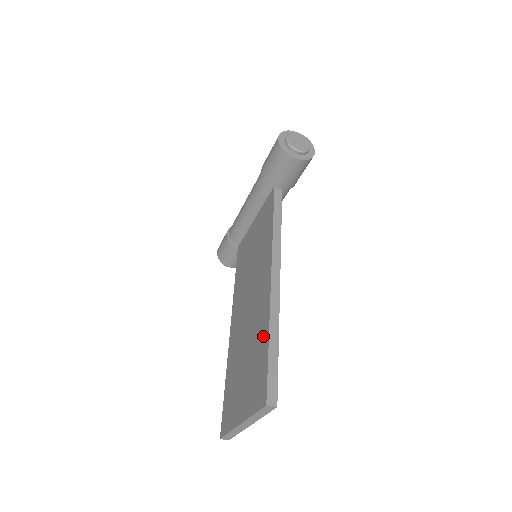
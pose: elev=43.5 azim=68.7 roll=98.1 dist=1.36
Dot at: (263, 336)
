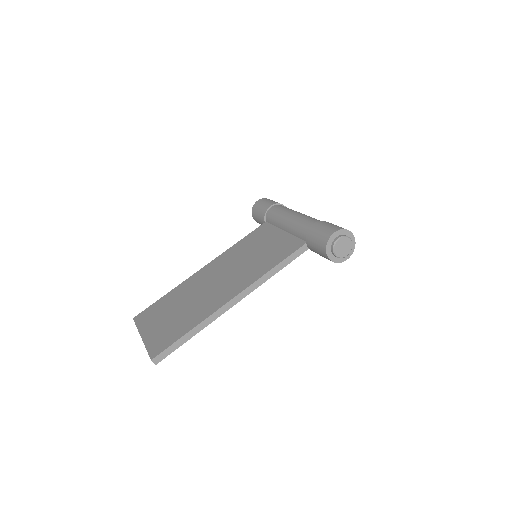
Dot at: (192, 322)
